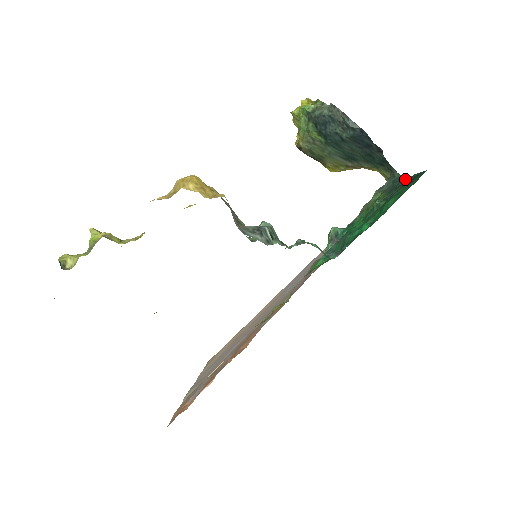
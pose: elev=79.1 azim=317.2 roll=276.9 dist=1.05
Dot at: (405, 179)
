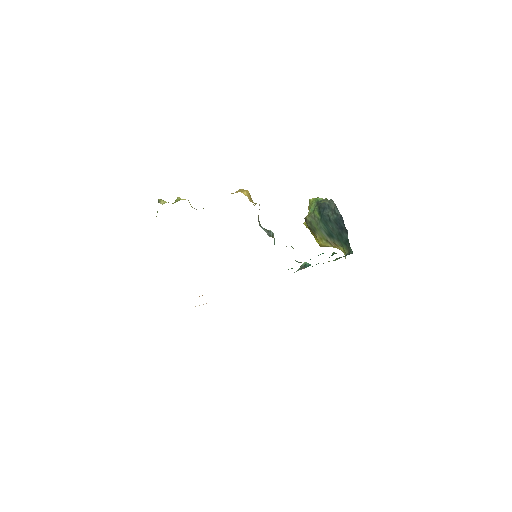
Dot at: occluded
